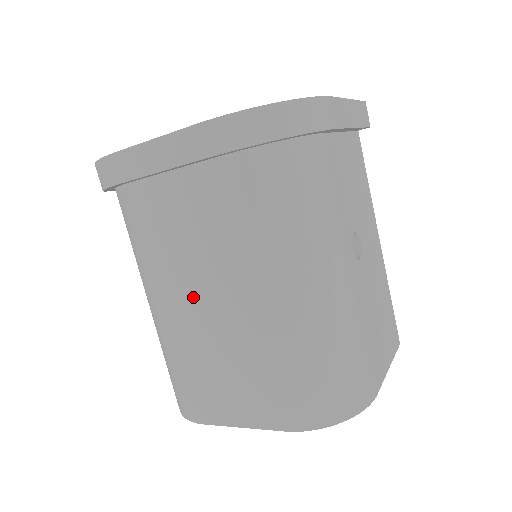
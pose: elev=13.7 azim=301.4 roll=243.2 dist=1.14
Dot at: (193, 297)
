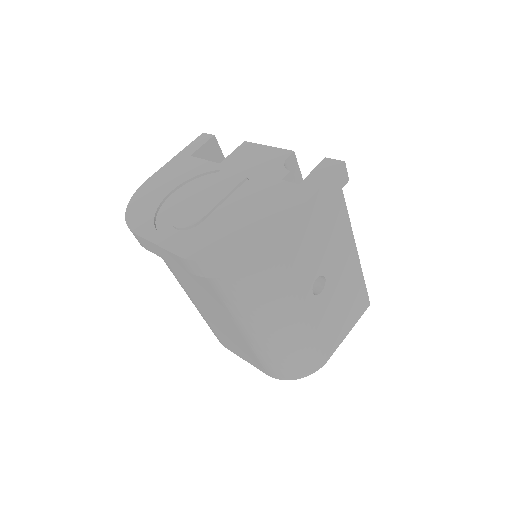
Dot at: (204, 305)
